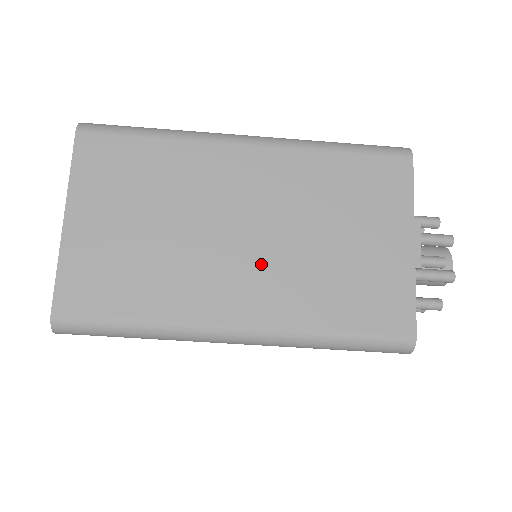
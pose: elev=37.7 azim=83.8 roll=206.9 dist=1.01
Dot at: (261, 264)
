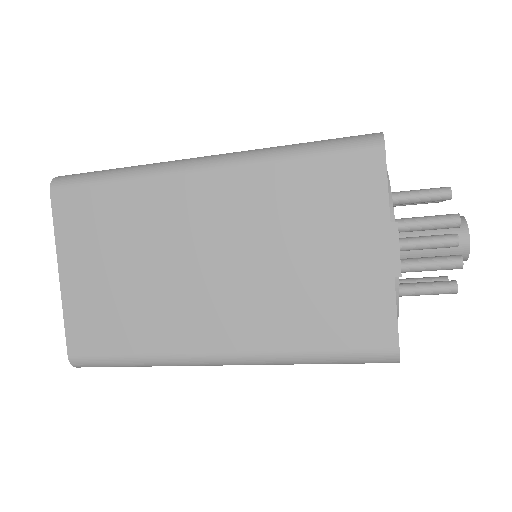
Dot at: (232, 293)
